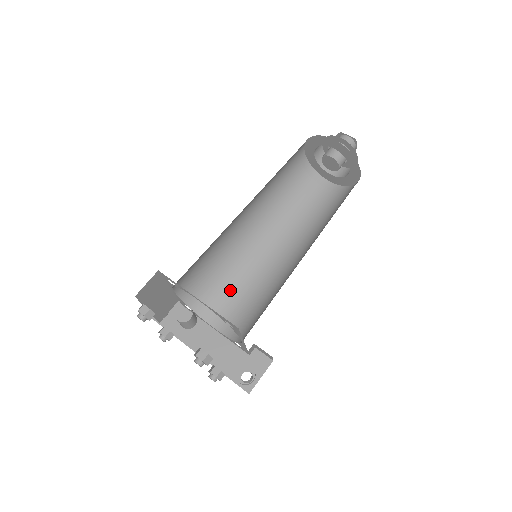
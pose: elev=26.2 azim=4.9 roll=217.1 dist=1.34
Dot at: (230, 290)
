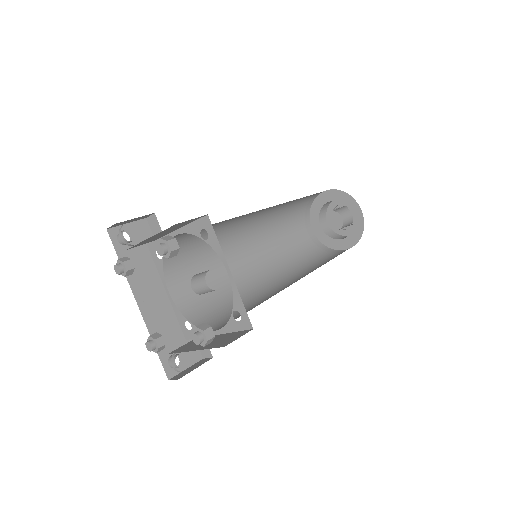
Dot at: (201, 264)
